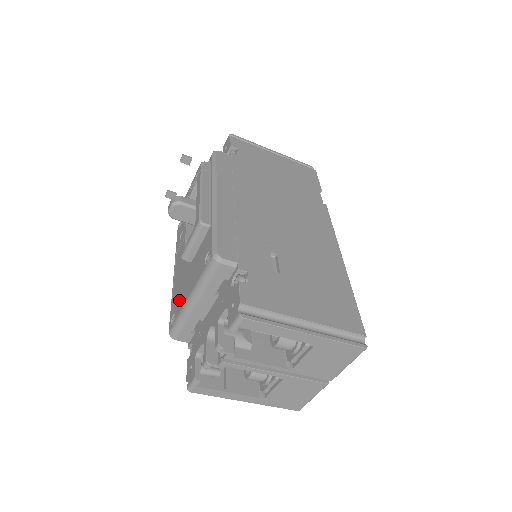
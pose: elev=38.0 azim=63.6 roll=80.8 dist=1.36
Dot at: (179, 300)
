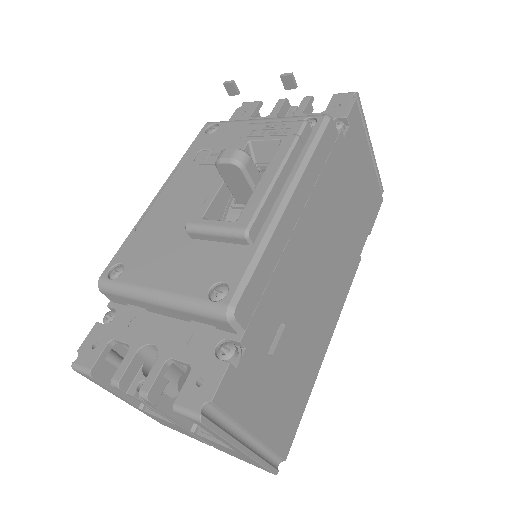
Dot at: (141, 261)
